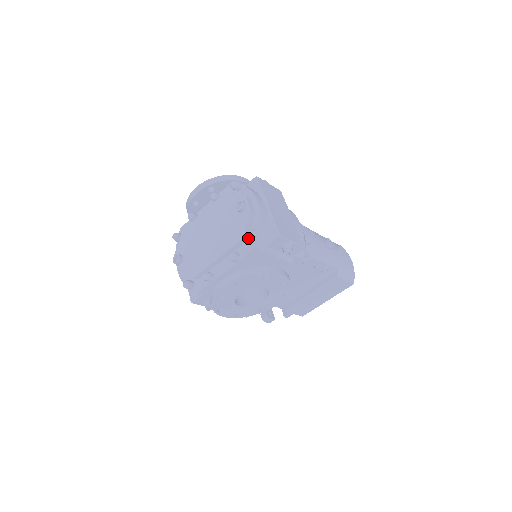
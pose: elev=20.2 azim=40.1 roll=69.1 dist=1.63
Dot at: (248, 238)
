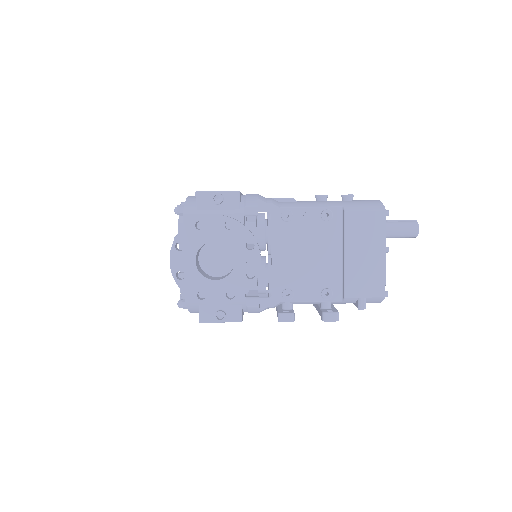
Dot at: occluded
